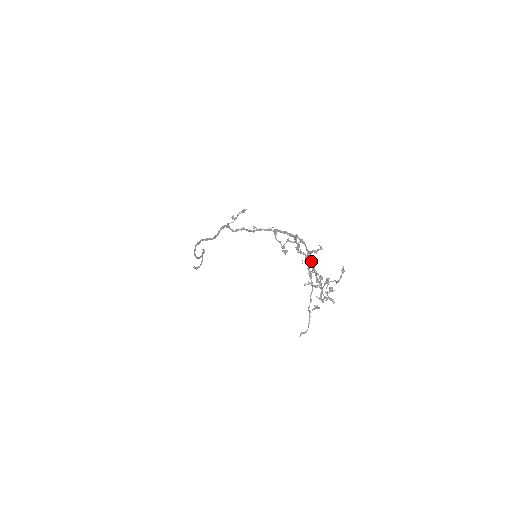
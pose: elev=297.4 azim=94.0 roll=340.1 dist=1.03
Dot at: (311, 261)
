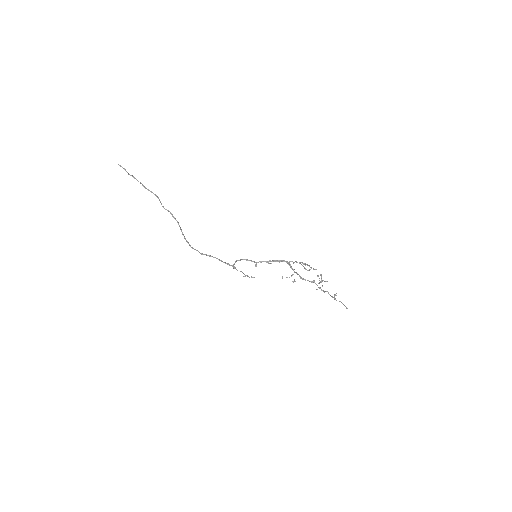
Dot at: occluded
